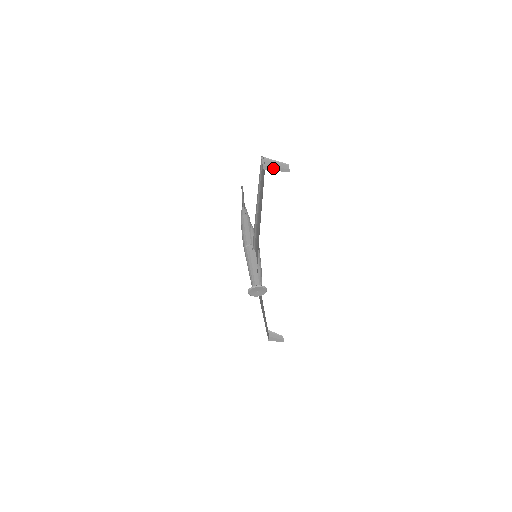
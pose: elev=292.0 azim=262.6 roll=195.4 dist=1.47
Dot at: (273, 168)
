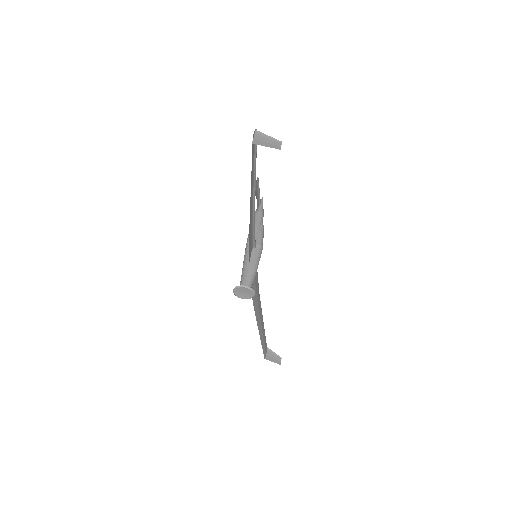
Dot at: (263, 143)
